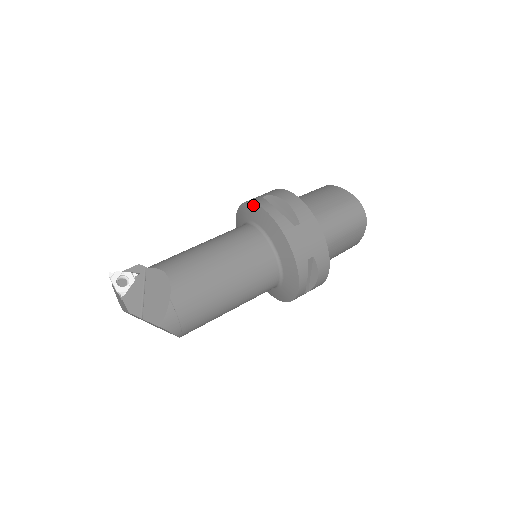
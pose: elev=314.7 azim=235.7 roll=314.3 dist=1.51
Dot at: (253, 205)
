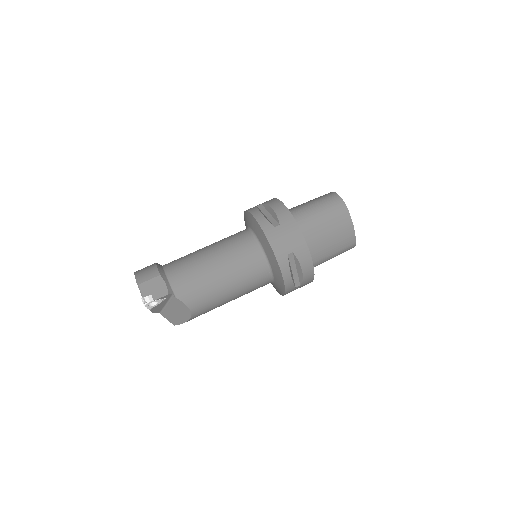
Dot at: (277, 263)
